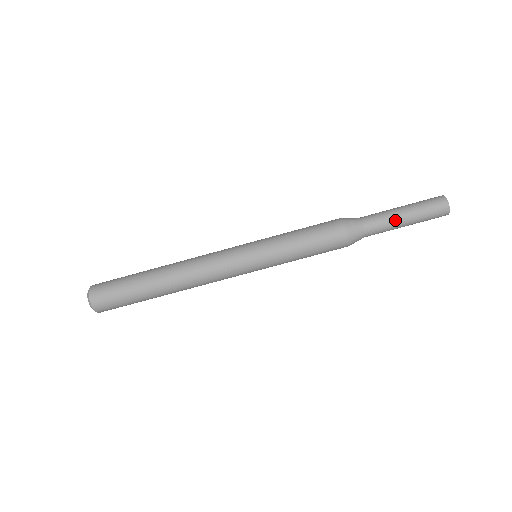
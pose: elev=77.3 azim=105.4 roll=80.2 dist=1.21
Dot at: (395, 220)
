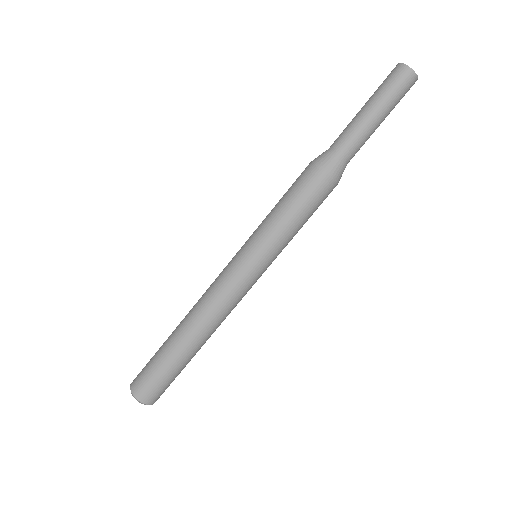
Dot at: (364, 124)
